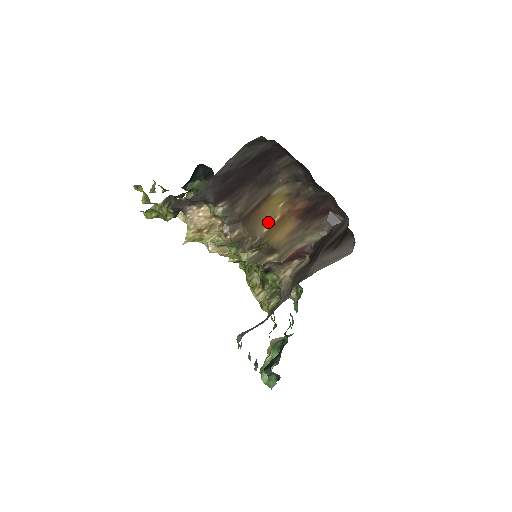
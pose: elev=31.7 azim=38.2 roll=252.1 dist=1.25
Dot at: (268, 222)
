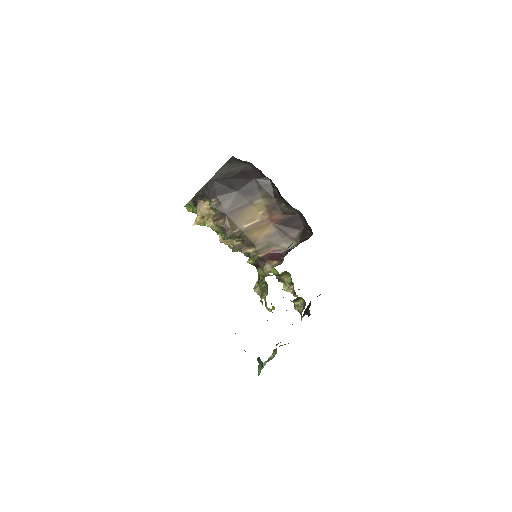
Dot at: (248, 221)
